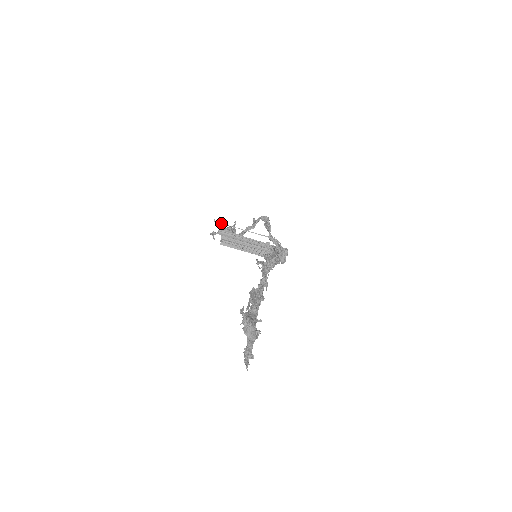
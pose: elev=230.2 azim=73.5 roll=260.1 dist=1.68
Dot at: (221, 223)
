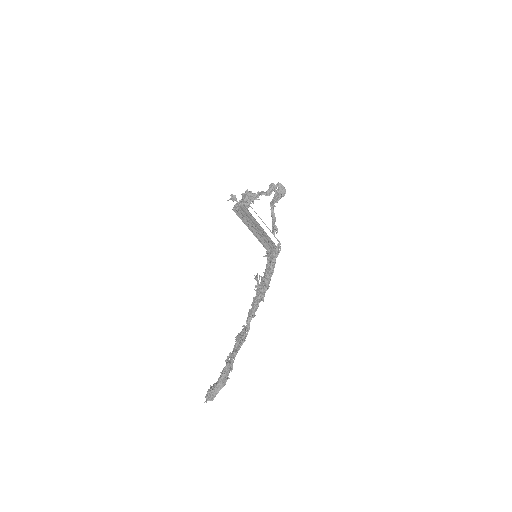
Dot at: occluded
